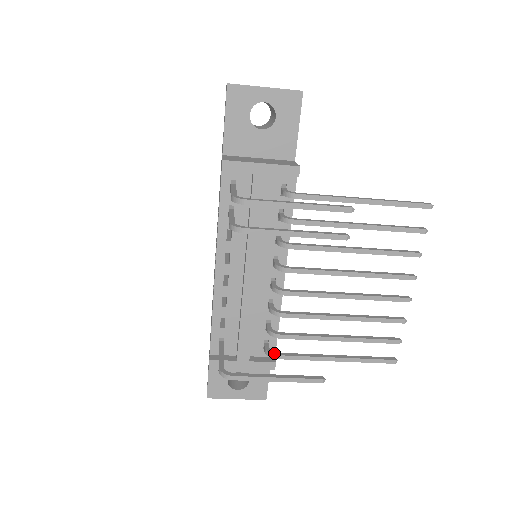
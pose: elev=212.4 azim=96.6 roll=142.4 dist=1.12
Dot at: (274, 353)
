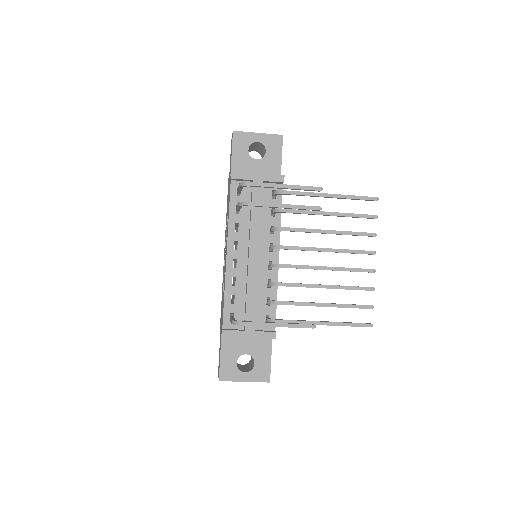
Dot at: (274, 319)
